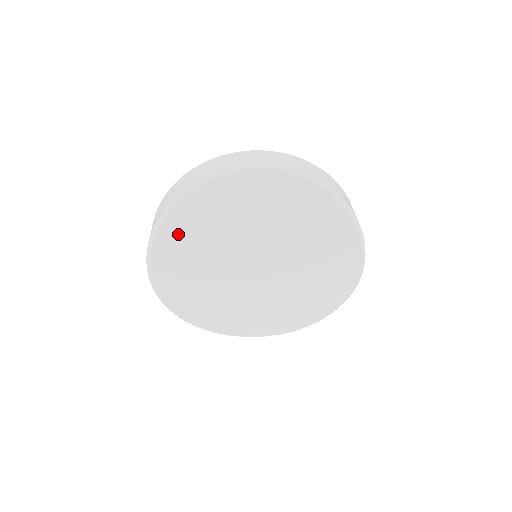
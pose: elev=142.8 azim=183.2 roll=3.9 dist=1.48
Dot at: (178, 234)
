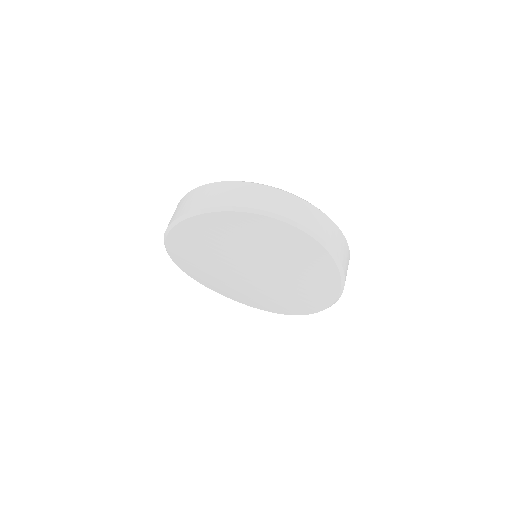
Dot at: (207, 226)
